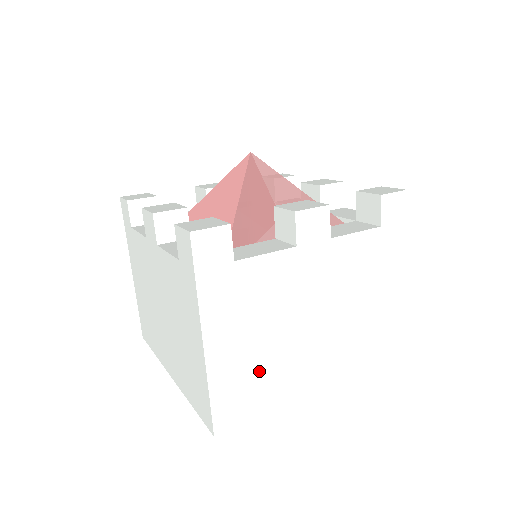
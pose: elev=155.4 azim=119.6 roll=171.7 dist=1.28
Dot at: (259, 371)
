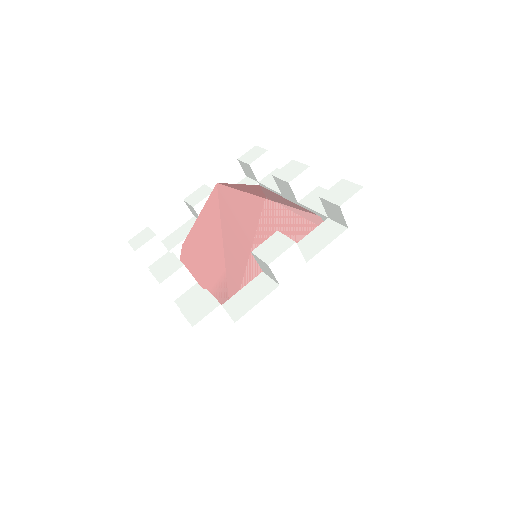
Dot at: (284, 369)
